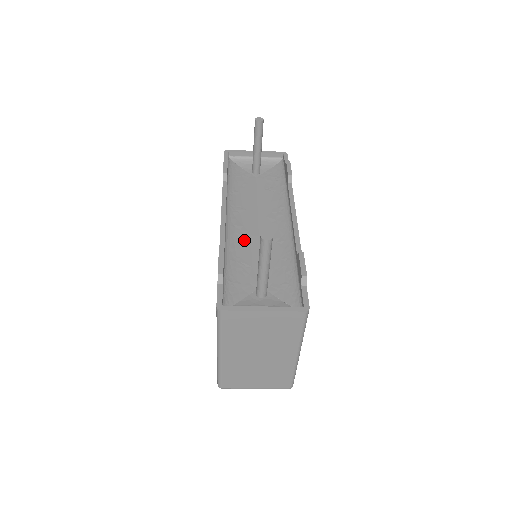
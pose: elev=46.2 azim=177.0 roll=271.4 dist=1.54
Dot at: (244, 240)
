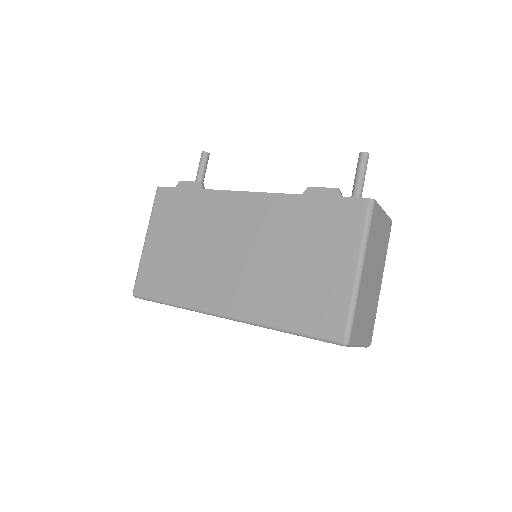
Dot at: occluded
